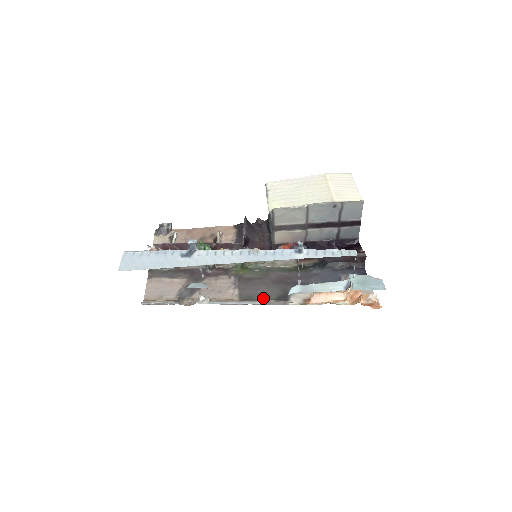
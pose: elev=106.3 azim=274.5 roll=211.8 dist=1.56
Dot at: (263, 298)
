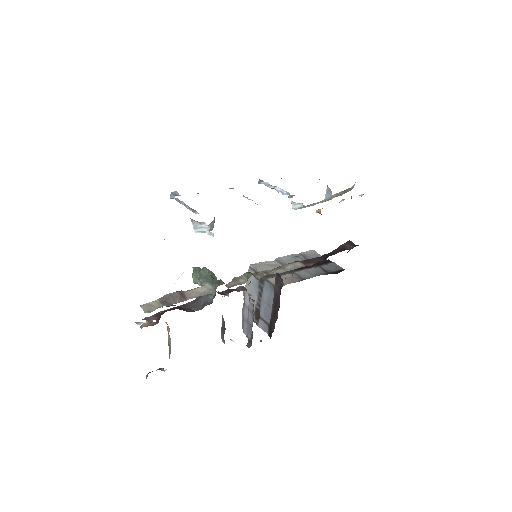
Dot at: occluded
